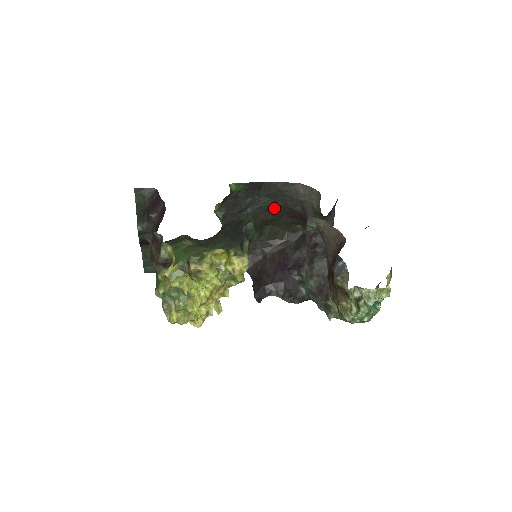
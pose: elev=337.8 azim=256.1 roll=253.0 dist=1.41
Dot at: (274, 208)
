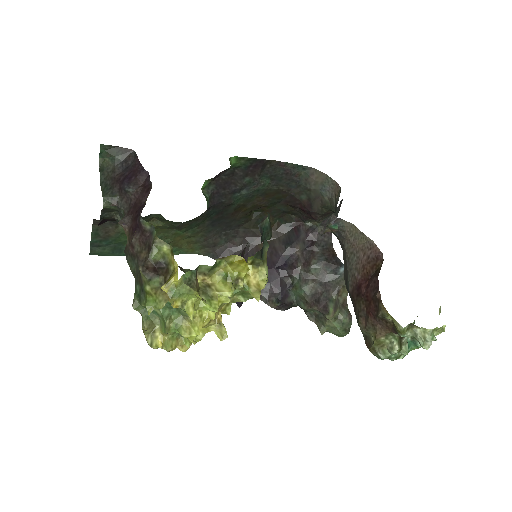
Dot at: (273, 193)
